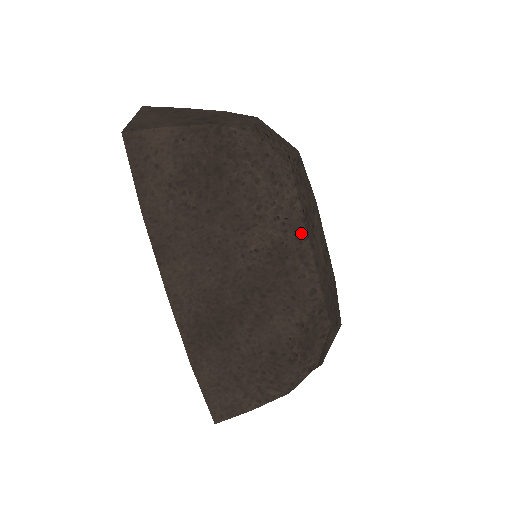
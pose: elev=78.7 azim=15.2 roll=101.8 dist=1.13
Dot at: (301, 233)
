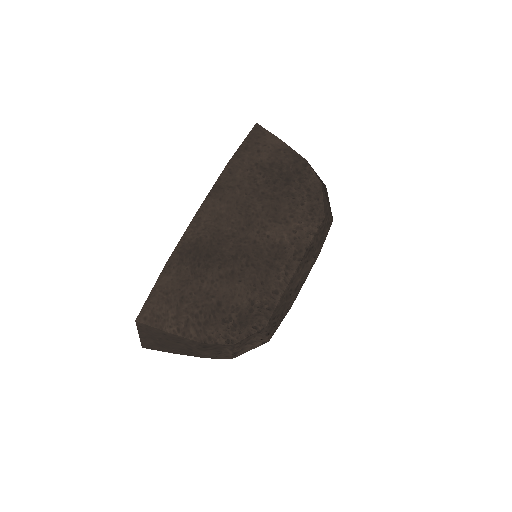
Dot at: (300, 254)
